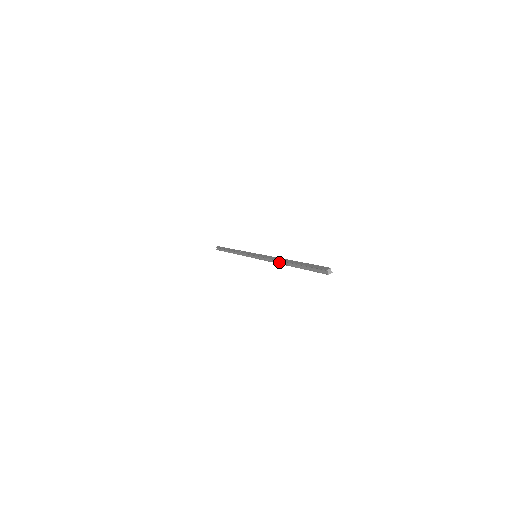
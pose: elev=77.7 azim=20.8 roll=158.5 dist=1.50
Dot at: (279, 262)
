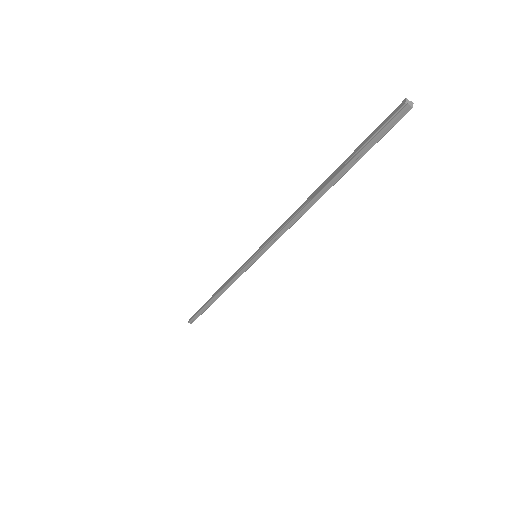
Dot at: (302, 211)
